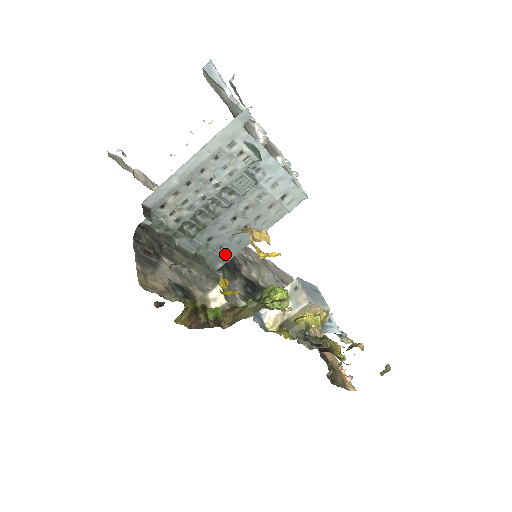
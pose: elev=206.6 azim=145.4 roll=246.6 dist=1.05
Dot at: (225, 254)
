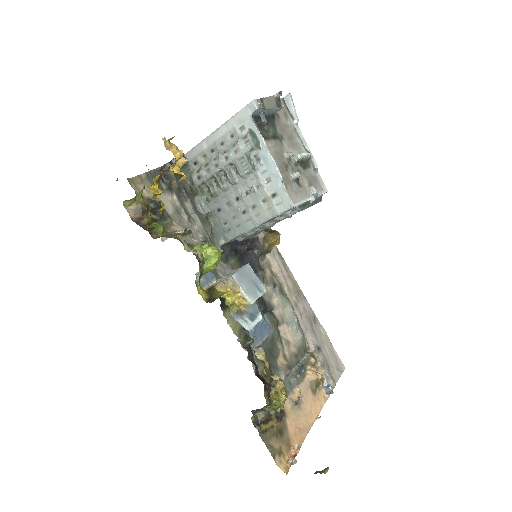
Dot at: (227, 232)
